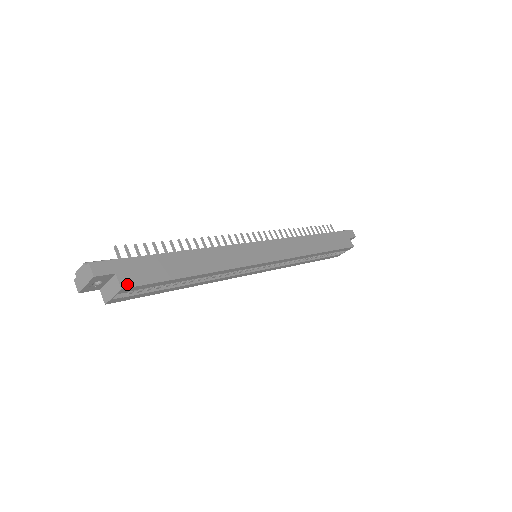
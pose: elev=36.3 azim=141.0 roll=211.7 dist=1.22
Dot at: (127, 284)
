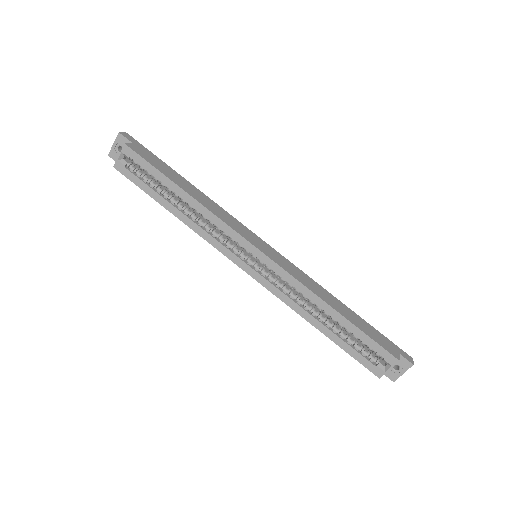
Dot at: (131, 147)
